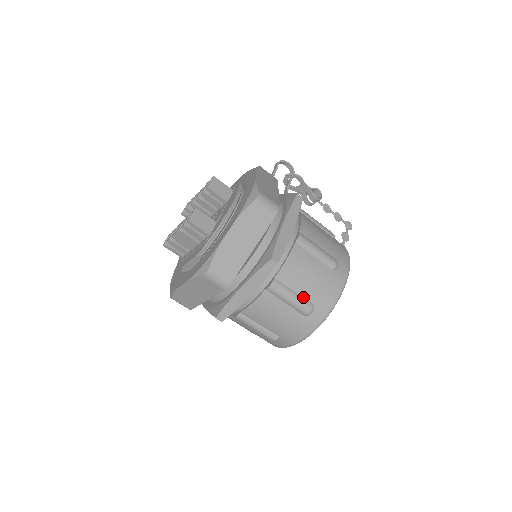
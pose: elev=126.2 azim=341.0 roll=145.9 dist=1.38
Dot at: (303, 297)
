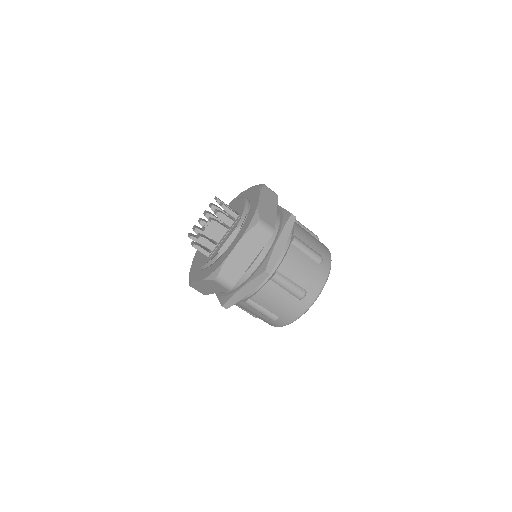
Dot at: (313, 250)
